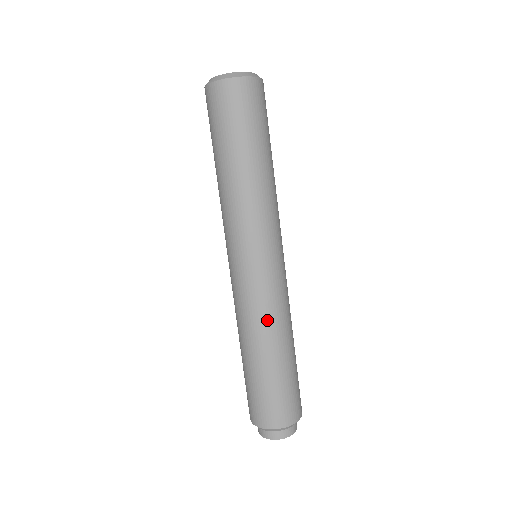
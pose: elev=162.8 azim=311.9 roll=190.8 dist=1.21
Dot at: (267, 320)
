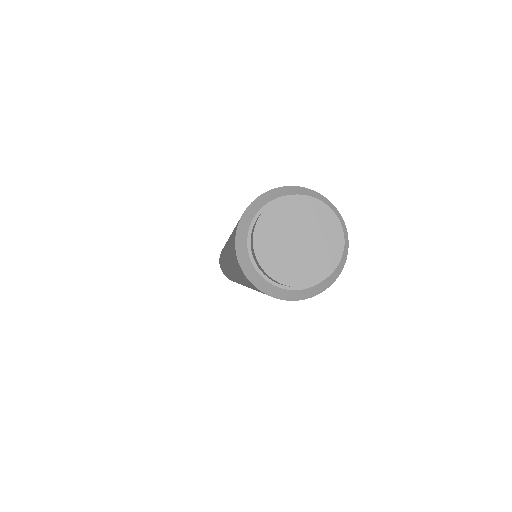
Dot at: occluded
